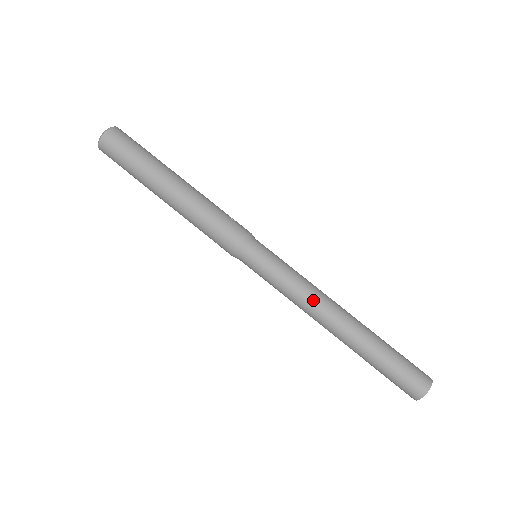
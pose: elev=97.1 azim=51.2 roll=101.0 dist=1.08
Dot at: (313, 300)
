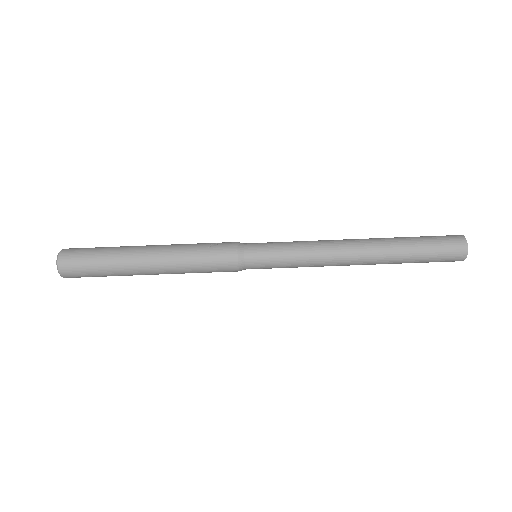
Dot at: (328, 259)
